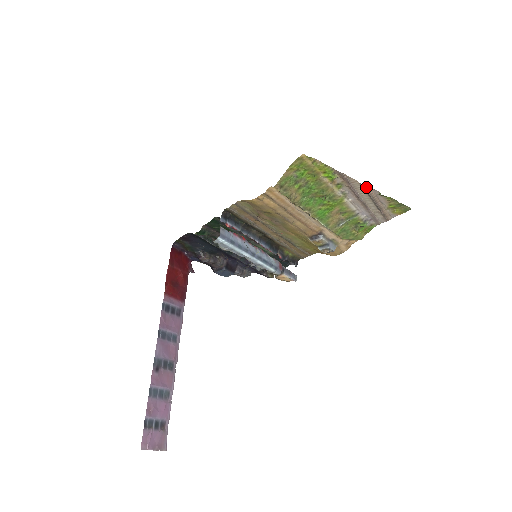
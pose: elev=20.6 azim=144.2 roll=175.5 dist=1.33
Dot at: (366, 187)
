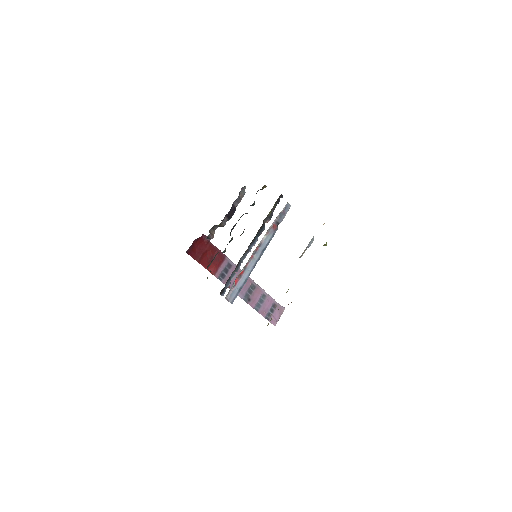
Dot at: occluded
